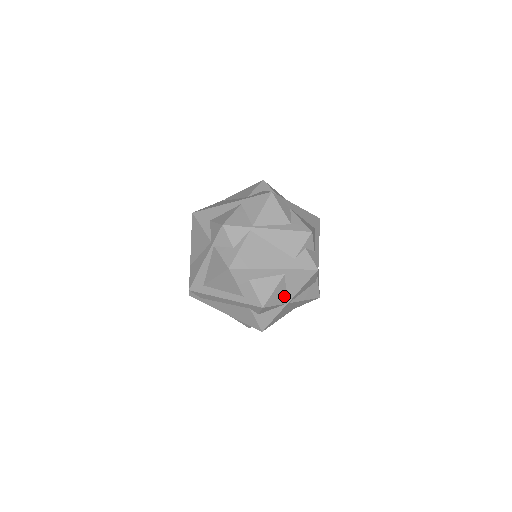
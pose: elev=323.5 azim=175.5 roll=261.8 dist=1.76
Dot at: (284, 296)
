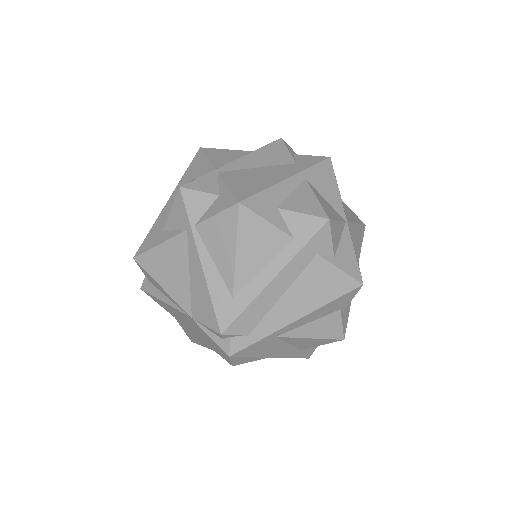
Dot at: (333, 211)
